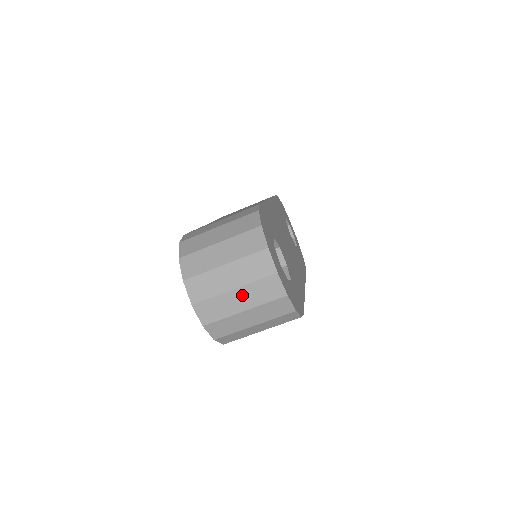
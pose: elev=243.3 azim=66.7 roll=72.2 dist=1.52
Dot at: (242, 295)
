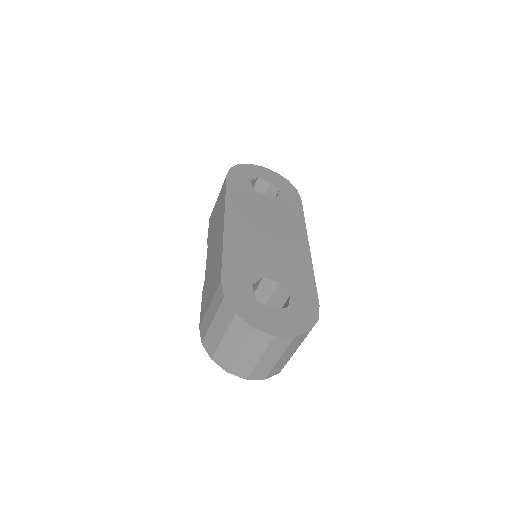
Dot at: (268, 357)
